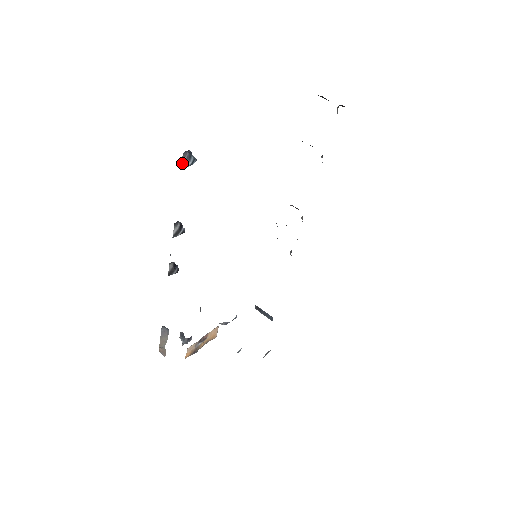
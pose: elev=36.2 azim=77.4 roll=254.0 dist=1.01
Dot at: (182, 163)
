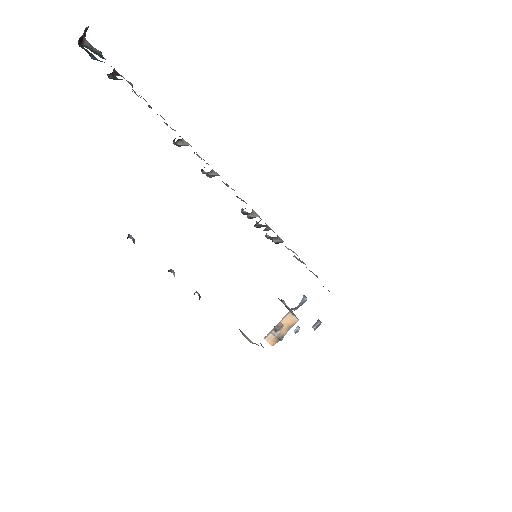
Dot at: (133, 242)
